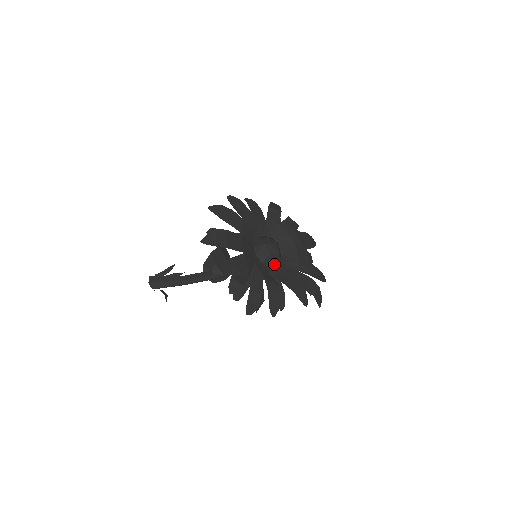
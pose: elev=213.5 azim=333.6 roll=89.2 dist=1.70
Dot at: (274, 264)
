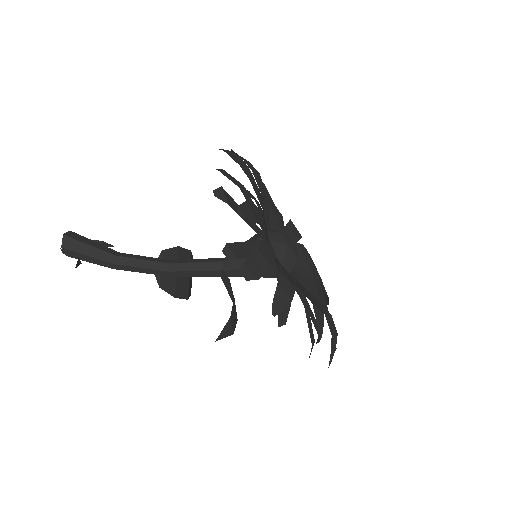
Dot at: (284, 268)
